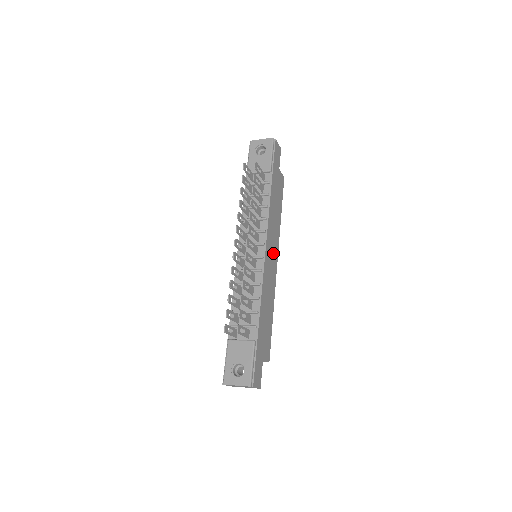
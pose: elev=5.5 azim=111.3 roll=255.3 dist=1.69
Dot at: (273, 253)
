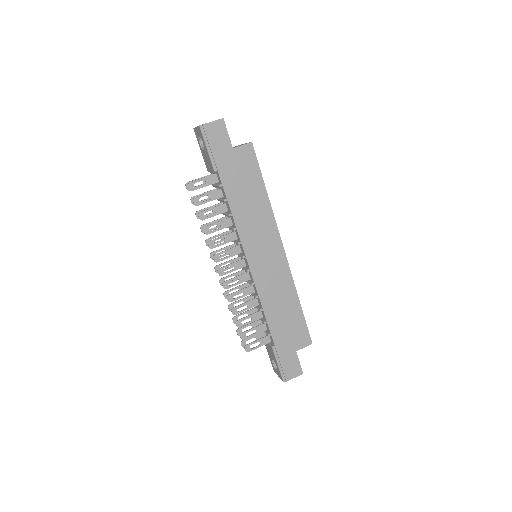
Dot at: (268, 249)
